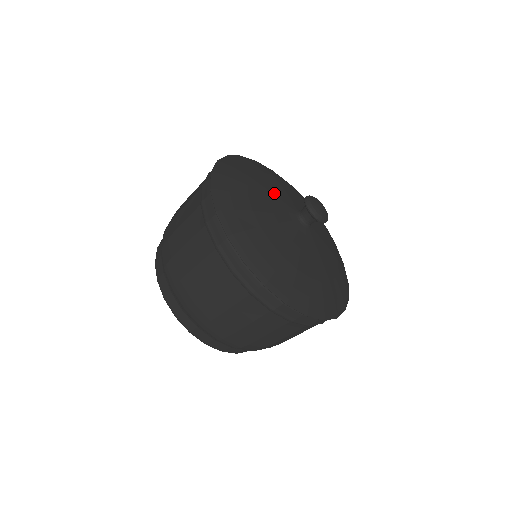
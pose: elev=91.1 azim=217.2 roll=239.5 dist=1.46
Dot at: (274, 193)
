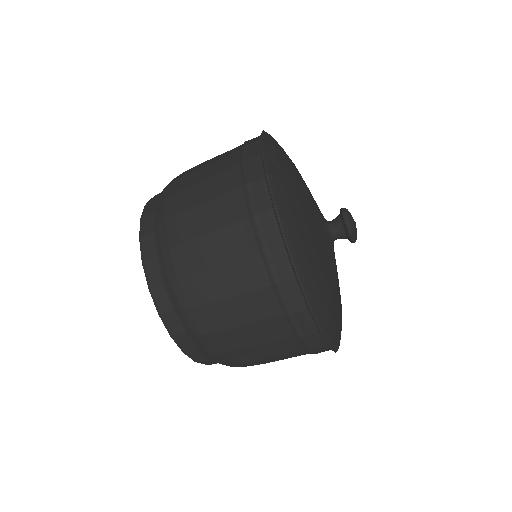
Dot at: (309, 194)
